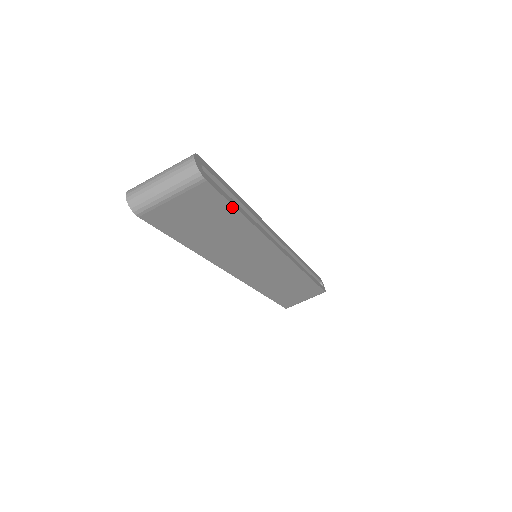
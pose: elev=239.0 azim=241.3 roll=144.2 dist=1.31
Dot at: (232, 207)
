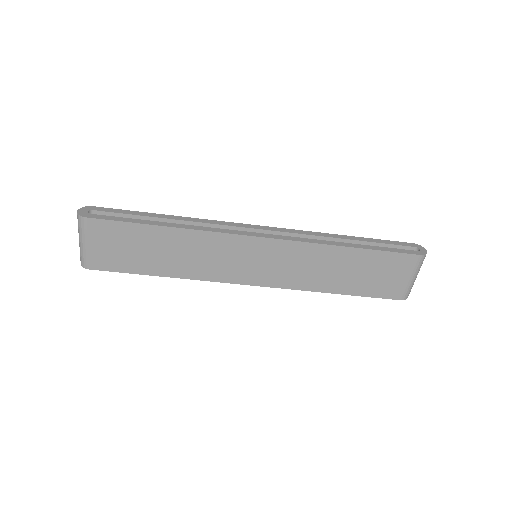
Dot at: (136, 224)
